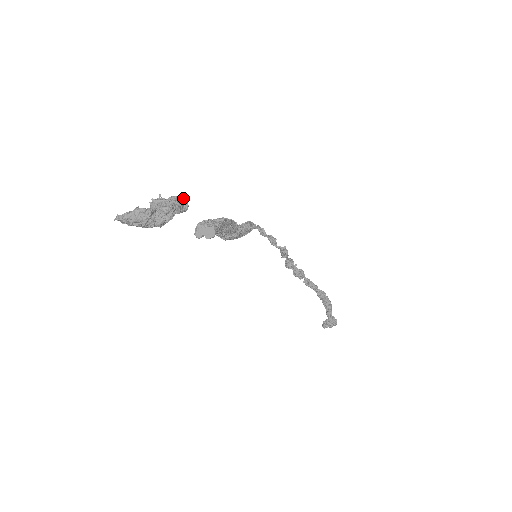
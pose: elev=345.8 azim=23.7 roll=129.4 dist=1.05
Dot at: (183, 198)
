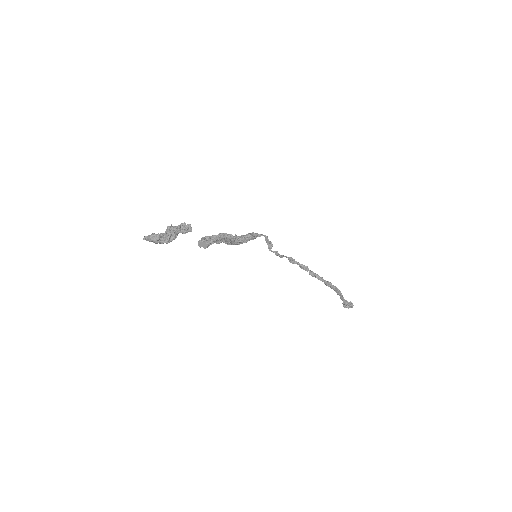
Dot at: (188, 224)
